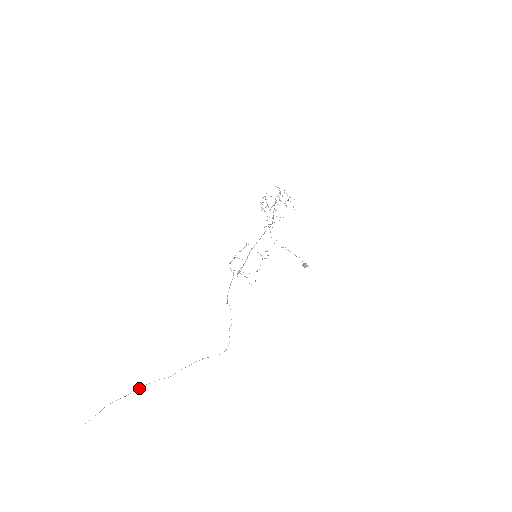
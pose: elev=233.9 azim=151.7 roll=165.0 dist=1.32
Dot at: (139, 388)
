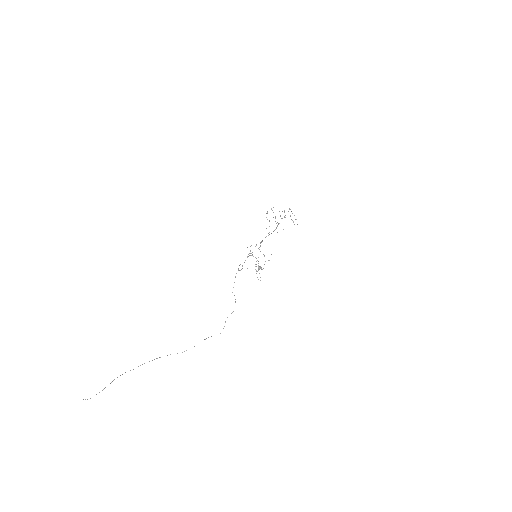
Dot at: occluded
